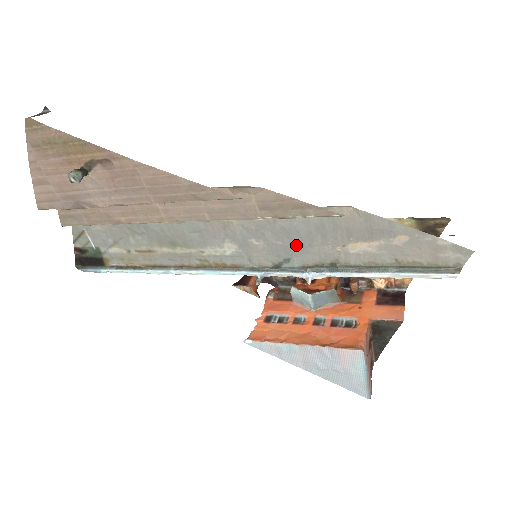
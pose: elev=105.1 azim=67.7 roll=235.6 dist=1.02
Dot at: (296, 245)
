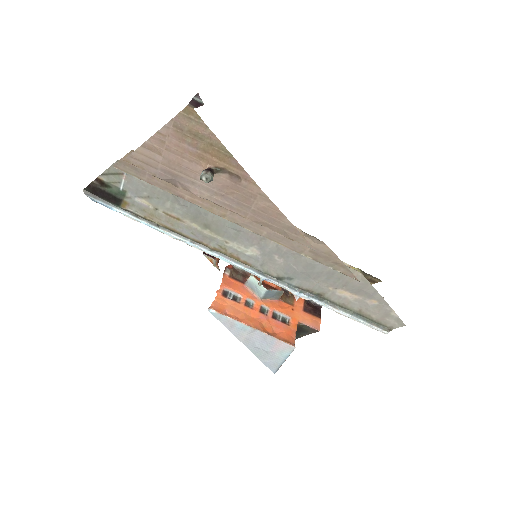
Dot at: (305, 274)
